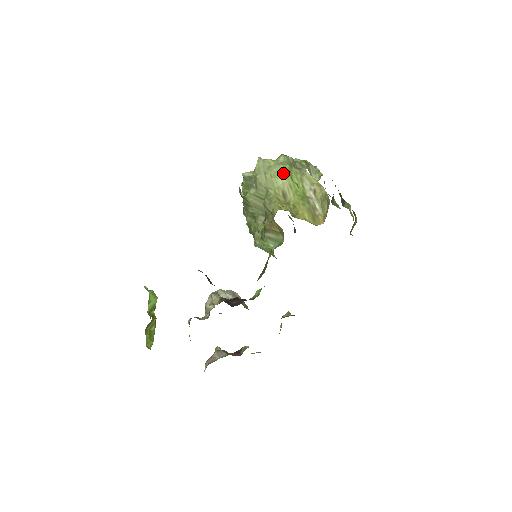
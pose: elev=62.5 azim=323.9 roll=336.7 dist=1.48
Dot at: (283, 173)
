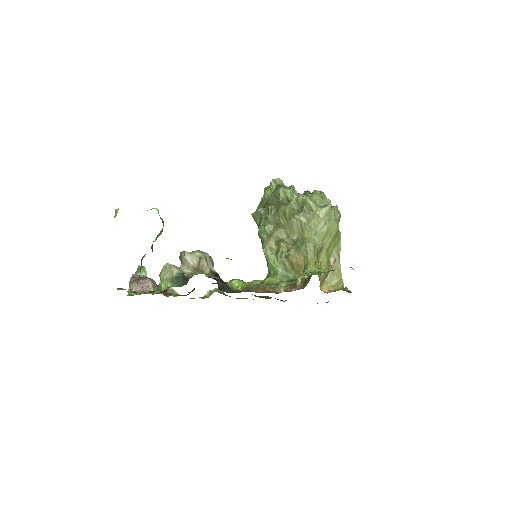
Dot at: (333, 232)
